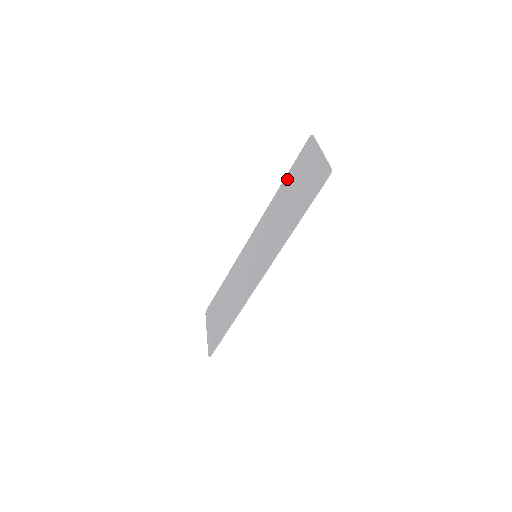
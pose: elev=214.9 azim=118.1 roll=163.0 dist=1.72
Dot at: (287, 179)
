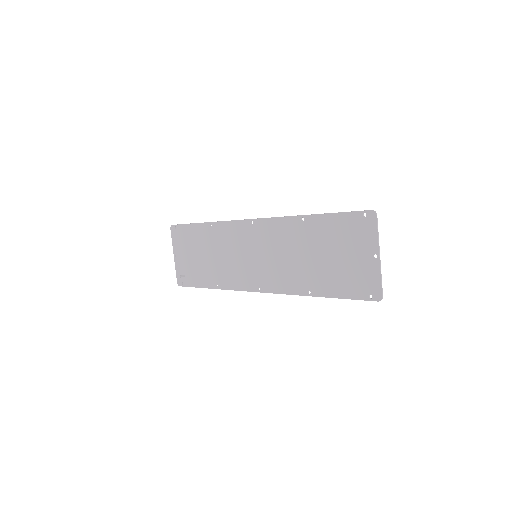
Dot at: (322, 222)
